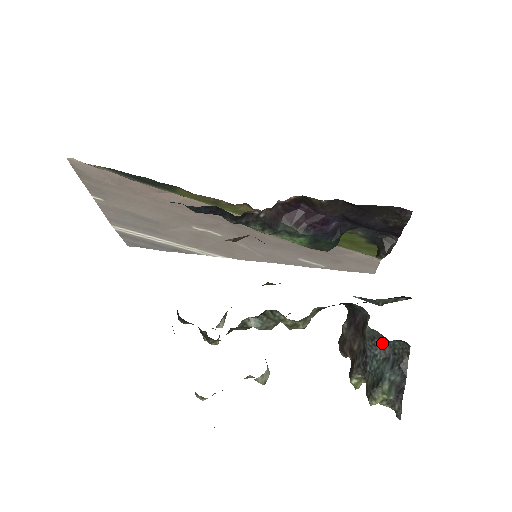
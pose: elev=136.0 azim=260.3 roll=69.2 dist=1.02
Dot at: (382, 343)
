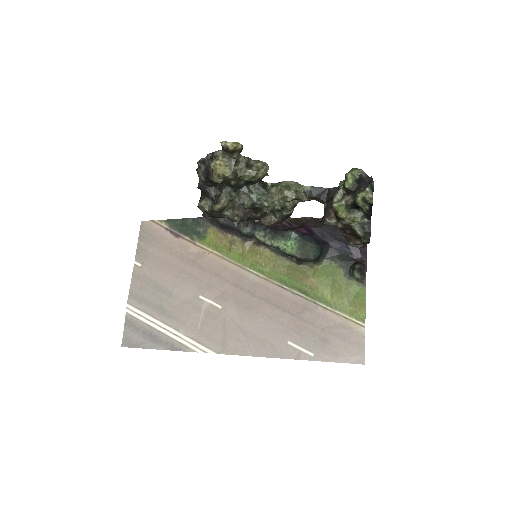
Dot at: occluded
